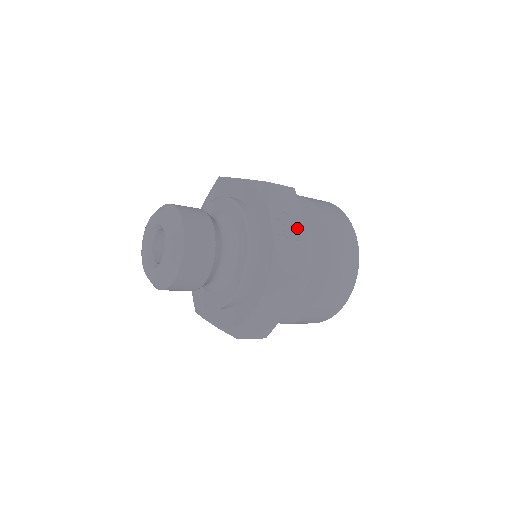
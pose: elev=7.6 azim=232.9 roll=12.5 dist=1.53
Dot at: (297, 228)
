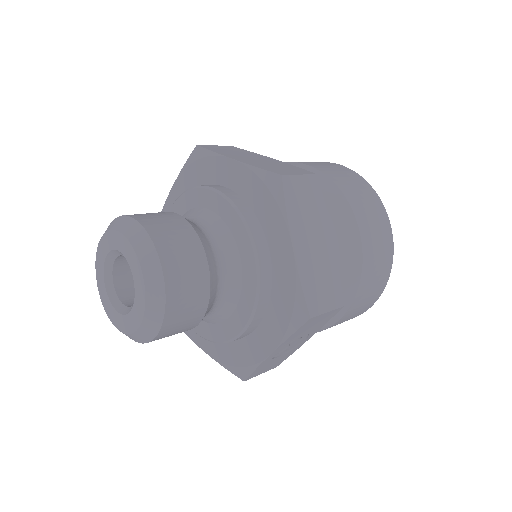
Dot at: (303, 339)
